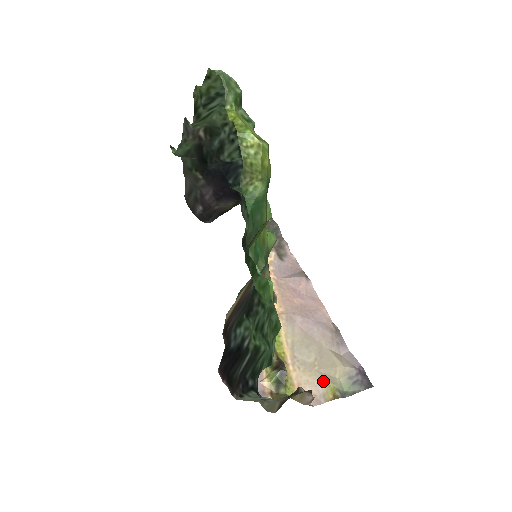
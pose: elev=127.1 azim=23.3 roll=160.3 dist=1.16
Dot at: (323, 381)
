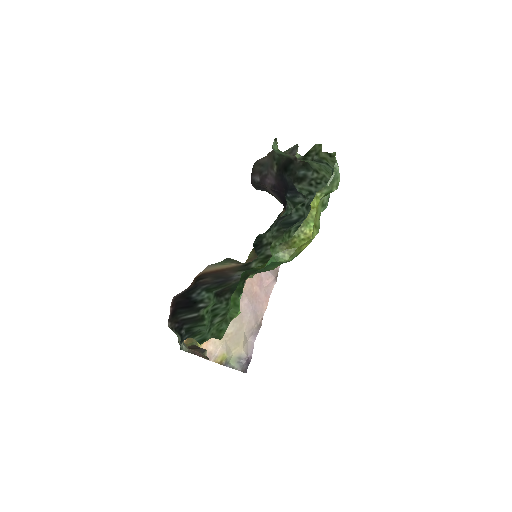
Dot at: (223, 349)
